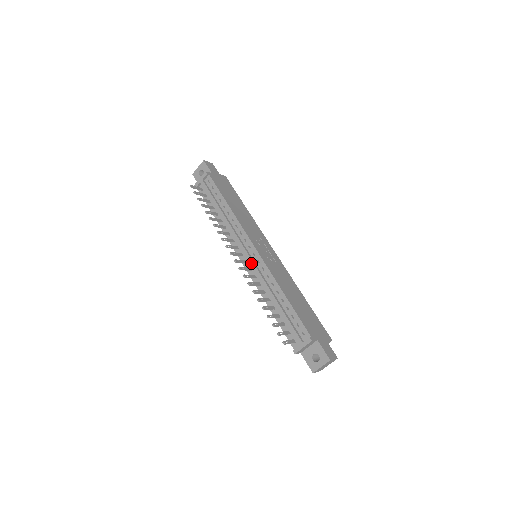
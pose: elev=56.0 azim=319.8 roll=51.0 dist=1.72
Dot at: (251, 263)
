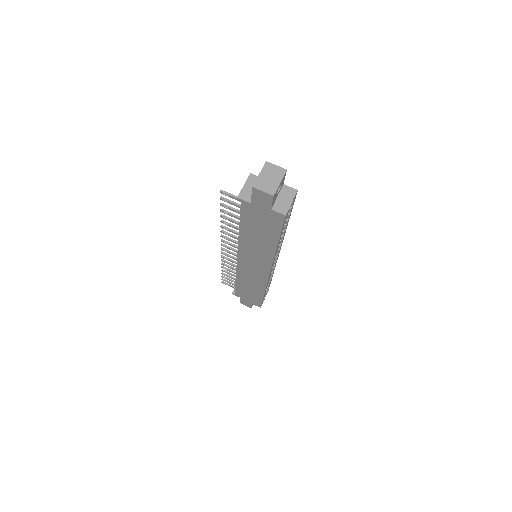
Dot at: occluded
